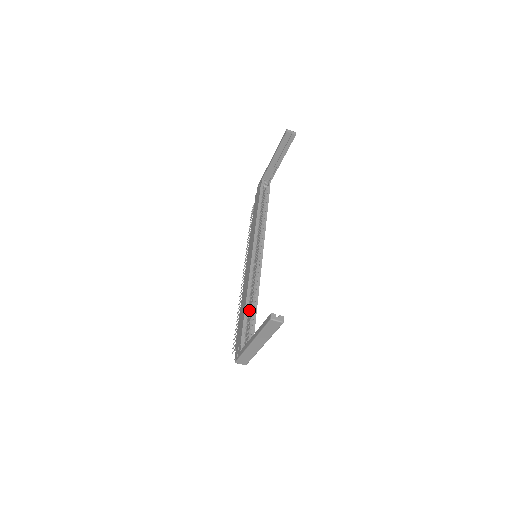
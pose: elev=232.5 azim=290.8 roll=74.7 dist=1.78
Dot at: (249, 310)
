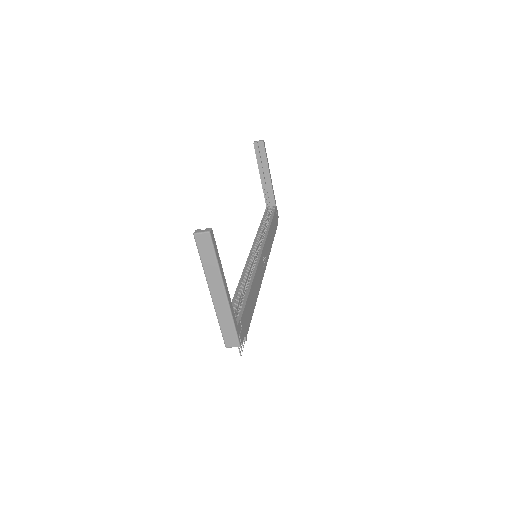
Dot at: occluded
